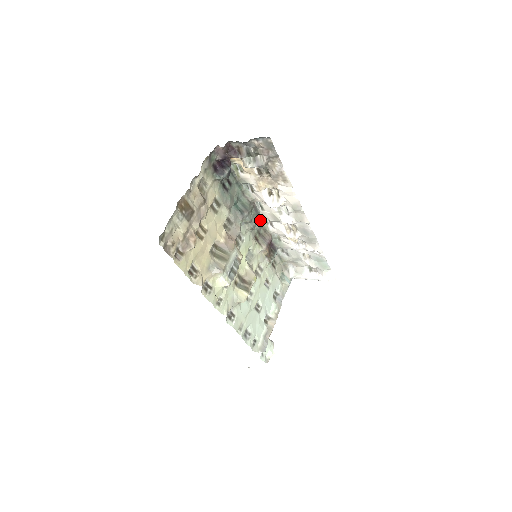
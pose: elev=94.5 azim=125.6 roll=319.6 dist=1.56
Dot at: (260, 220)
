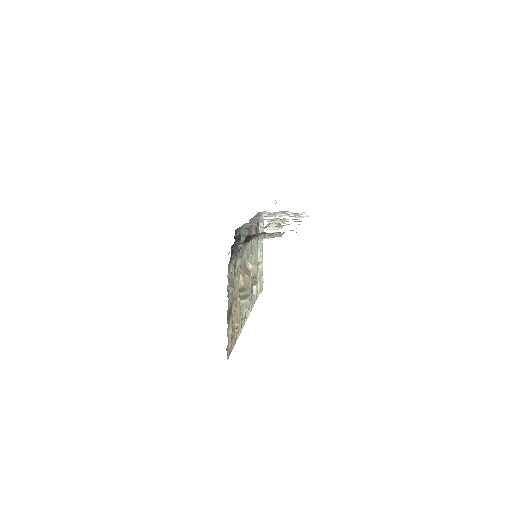
Dot at: occluded
